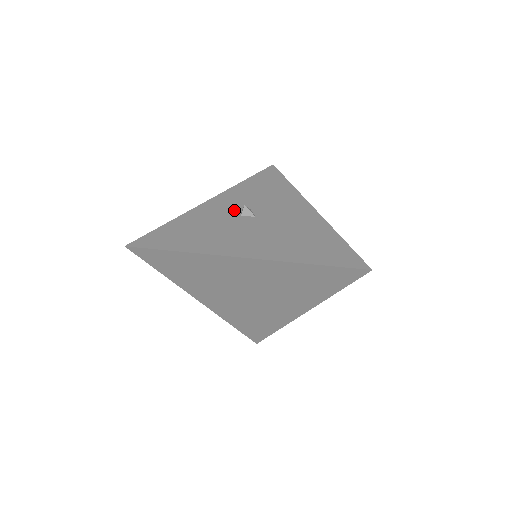
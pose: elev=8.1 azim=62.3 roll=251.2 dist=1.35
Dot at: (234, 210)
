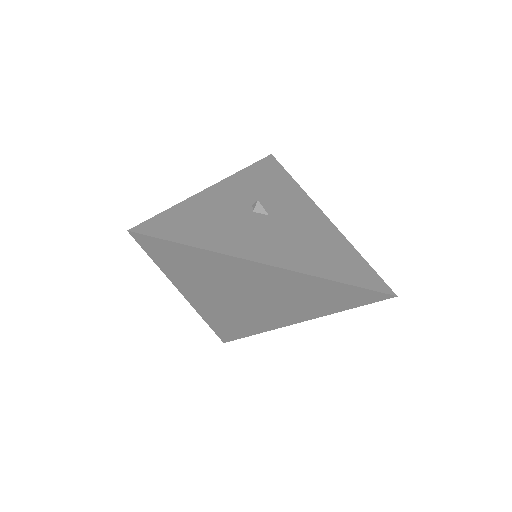
Dot at: (244, 203)
